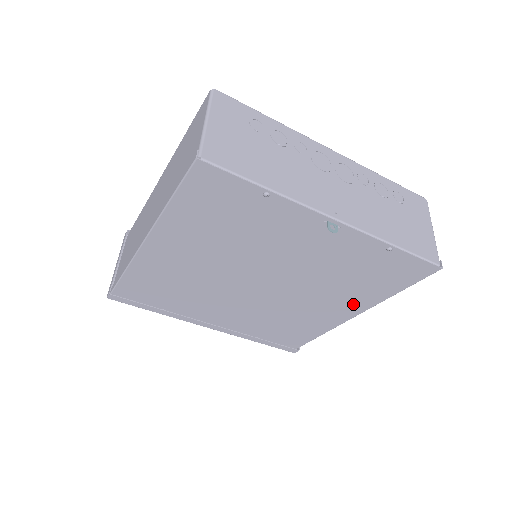
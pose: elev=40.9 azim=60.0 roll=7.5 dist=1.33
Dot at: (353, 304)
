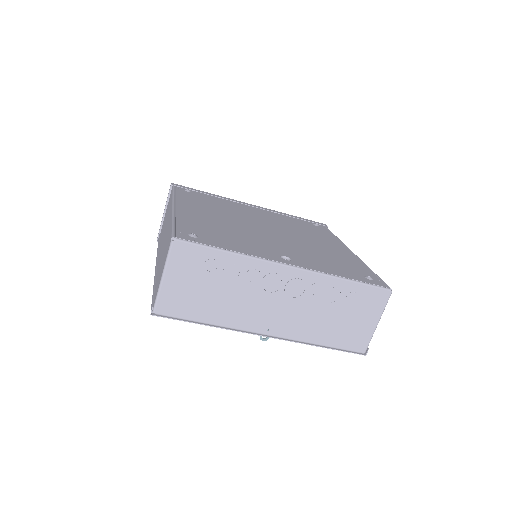
Dot at: occluded
